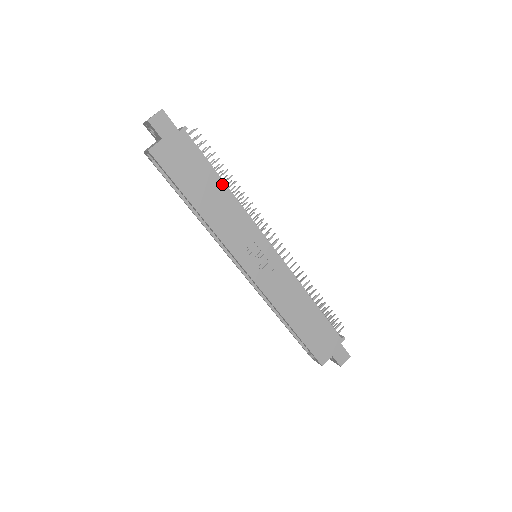
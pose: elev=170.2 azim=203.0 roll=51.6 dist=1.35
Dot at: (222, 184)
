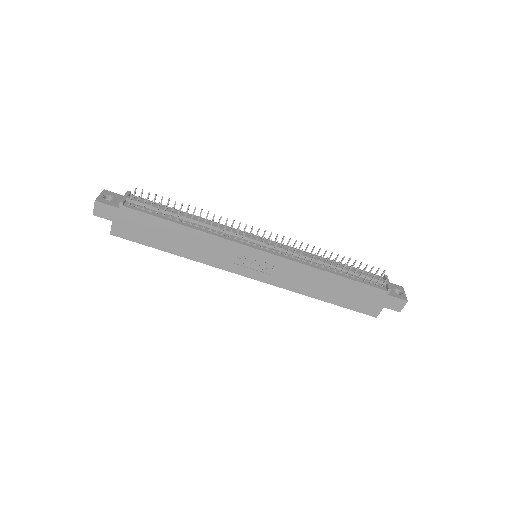
Dot at: (181, 226)
